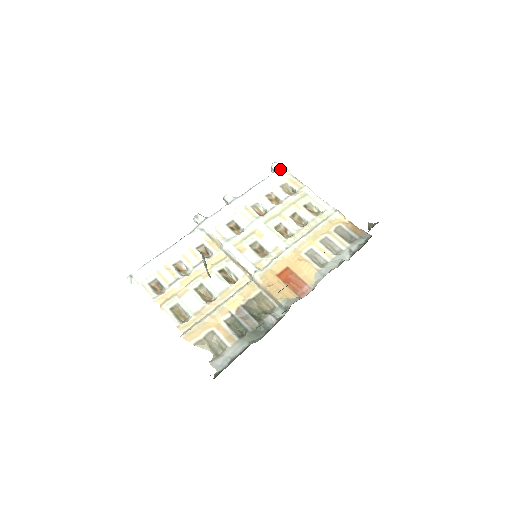
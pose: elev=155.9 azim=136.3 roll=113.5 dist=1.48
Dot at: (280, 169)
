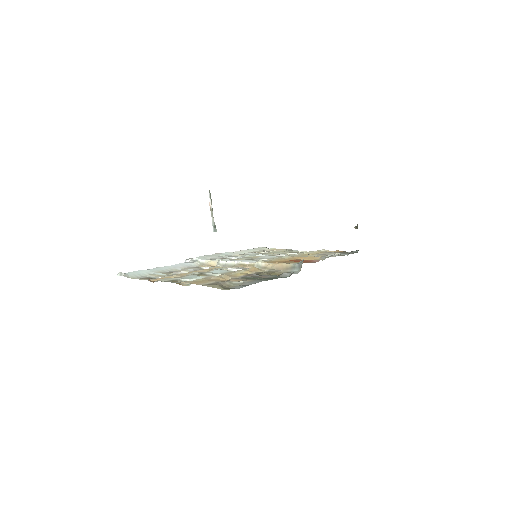
Dot at: (261, 247)
